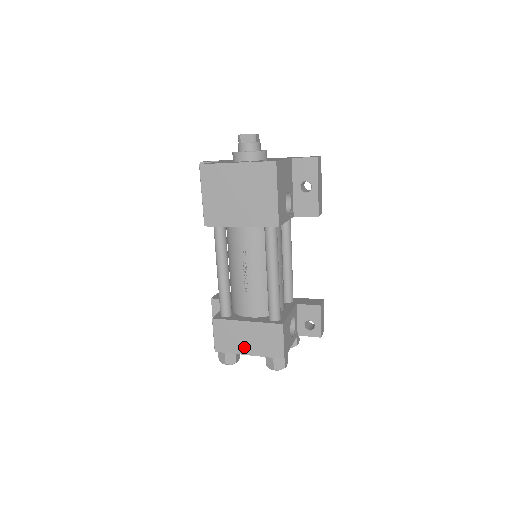
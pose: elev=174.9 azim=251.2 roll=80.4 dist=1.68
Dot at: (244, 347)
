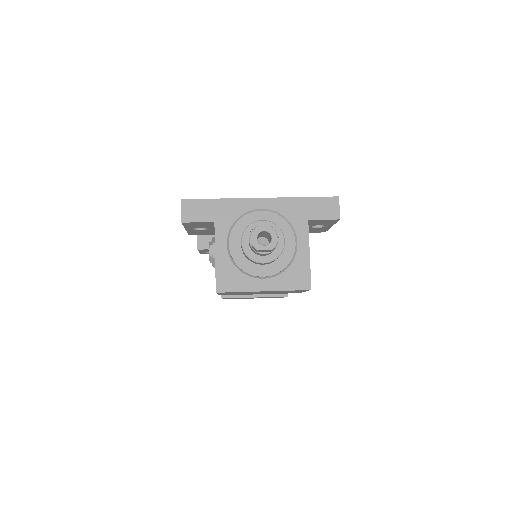
Dot at: (250, 298)
